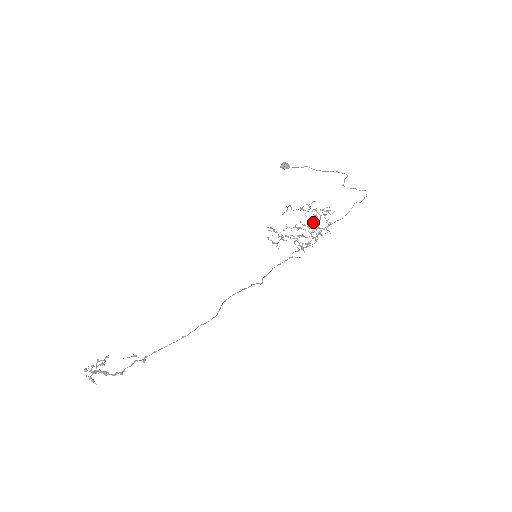
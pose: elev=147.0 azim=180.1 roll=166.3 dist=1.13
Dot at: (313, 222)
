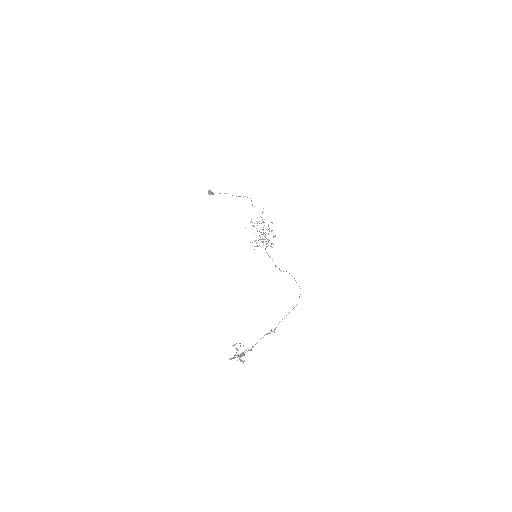
Dot at: (272, 230)
